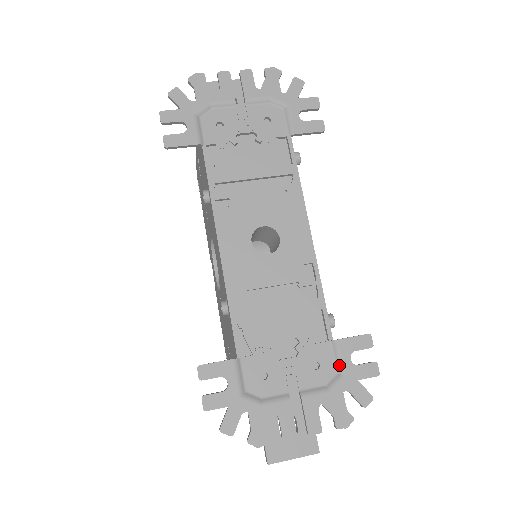
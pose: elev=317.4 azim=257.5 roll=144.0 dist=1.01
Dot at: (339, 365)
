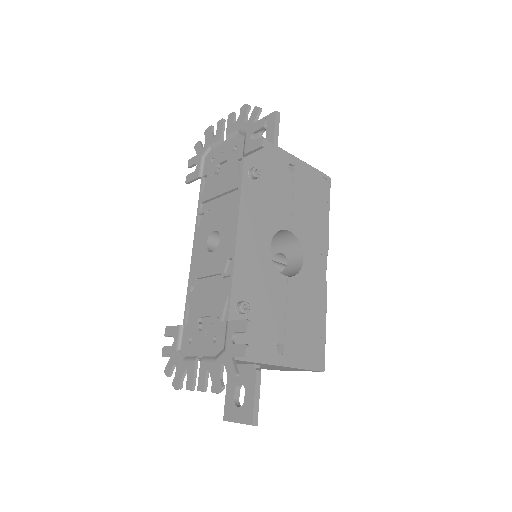
Dot at: (225, 342)
